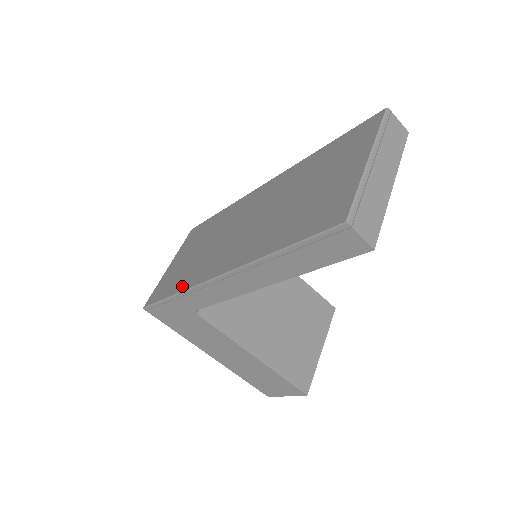
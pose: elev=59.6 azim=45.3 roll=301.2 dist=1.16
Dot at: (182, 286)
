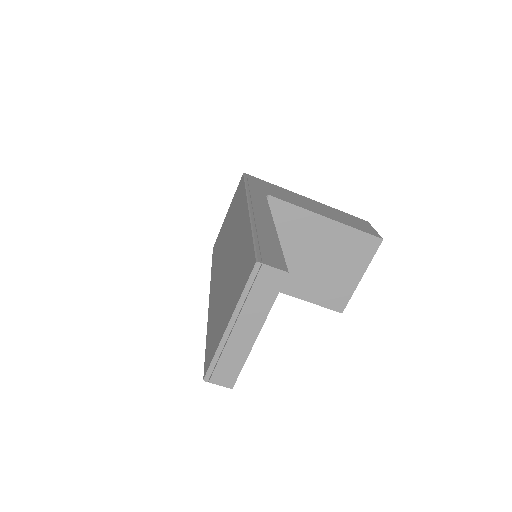
Dot at: (213, 268)
